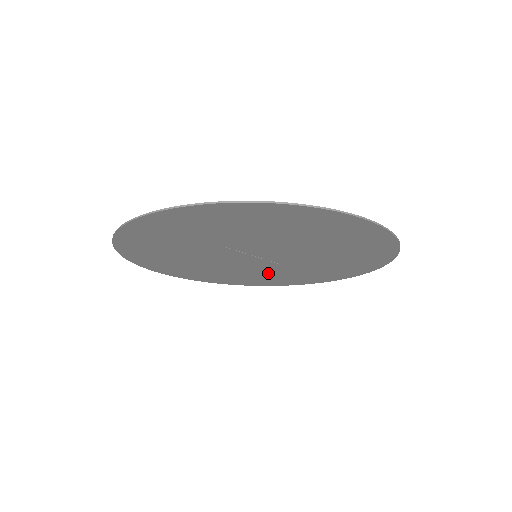
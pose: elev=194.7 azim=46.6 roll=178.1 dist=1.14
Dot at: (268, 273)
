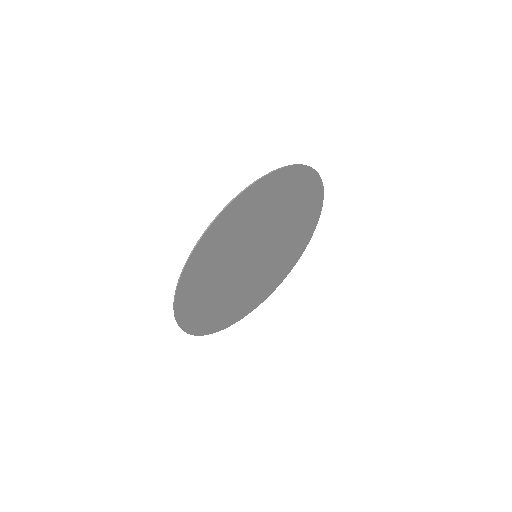
Dot at: (268, 273)
